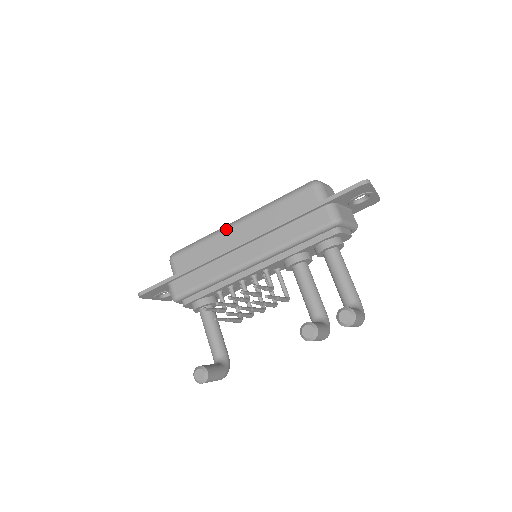
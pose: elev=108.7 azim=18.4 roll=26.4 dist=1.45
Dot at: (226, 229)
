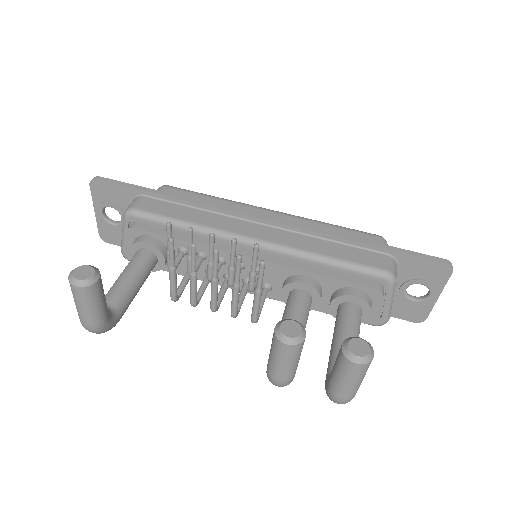
Dot at: (252, 205)
